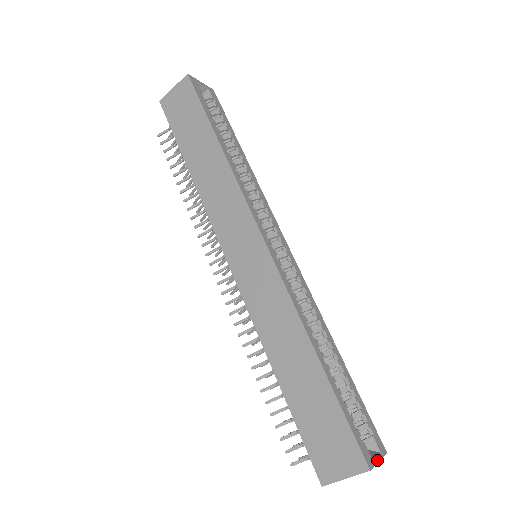
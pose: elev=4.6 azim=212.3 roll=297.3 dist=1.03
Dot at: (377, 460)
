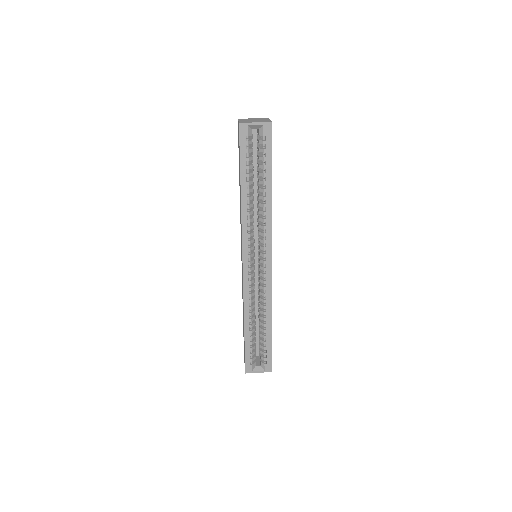
Dot at: (257, 372)
